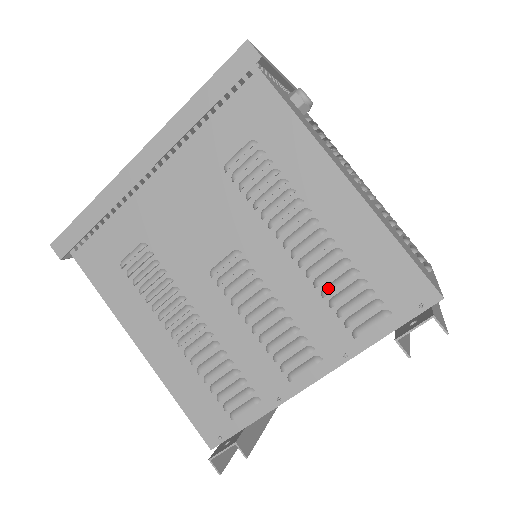
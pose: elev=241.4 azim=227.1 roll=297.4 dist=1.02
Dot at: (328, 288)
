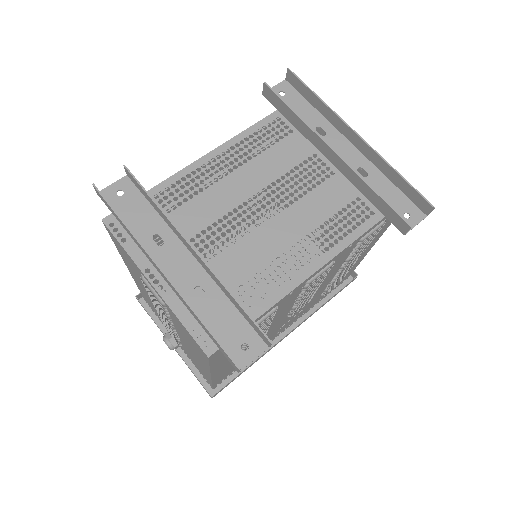
Dot at: occluded
